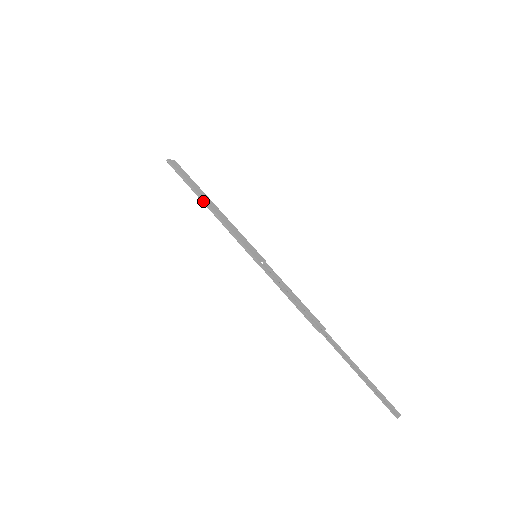
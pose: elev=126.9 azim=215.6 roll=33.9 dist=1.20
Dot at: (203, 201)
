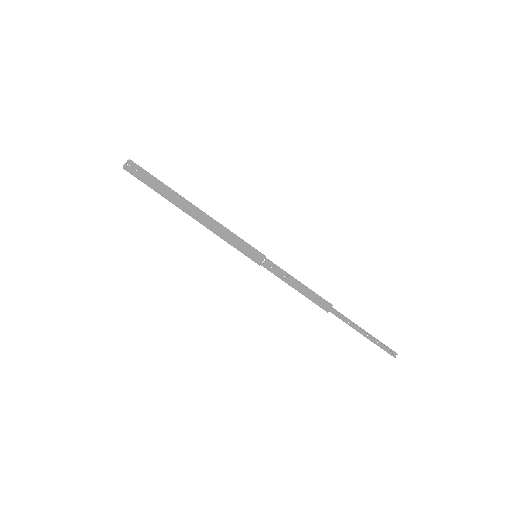
Dot at: occluded
